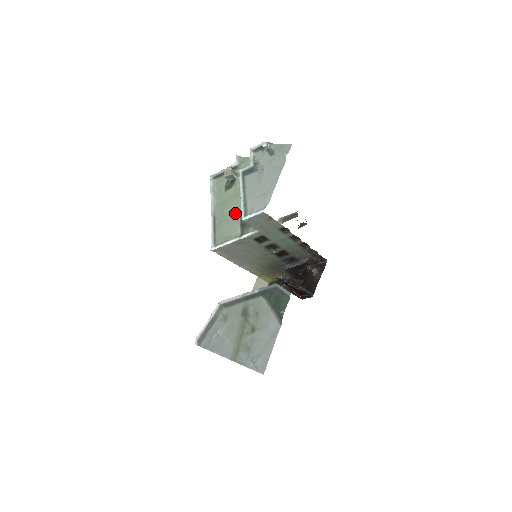
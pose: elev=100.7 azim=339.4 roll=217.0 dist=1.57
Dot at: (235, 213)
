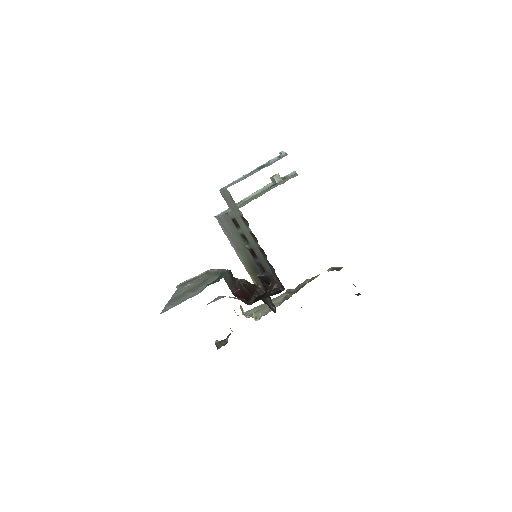
Dot at: (248, 201)
